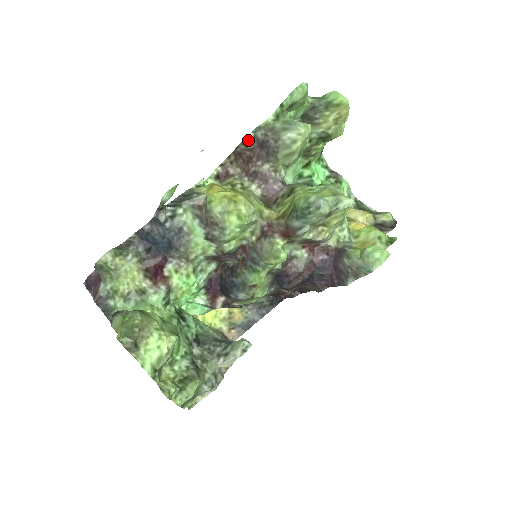
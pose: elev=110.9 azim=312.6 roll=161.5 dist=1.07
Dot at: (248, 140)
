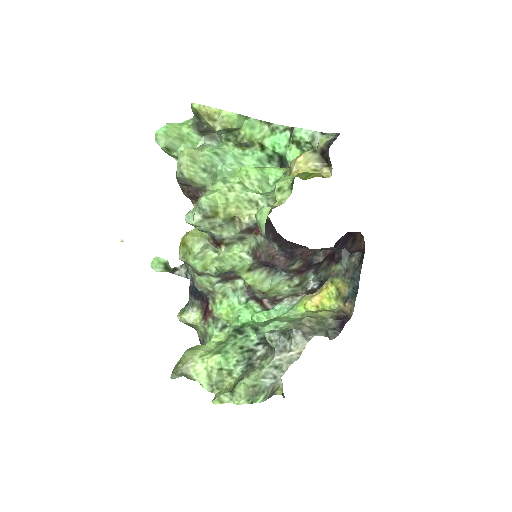
Dot at: (181, 188)
